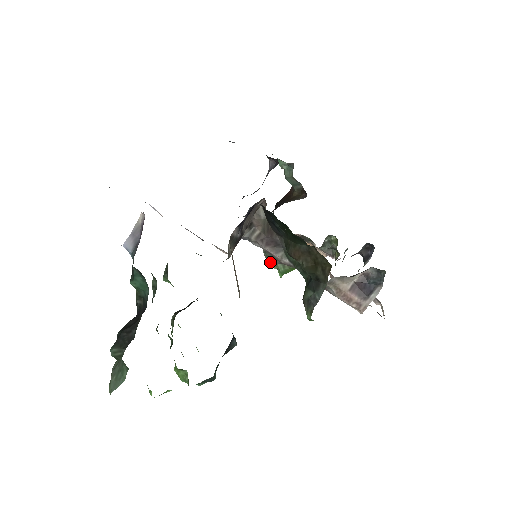
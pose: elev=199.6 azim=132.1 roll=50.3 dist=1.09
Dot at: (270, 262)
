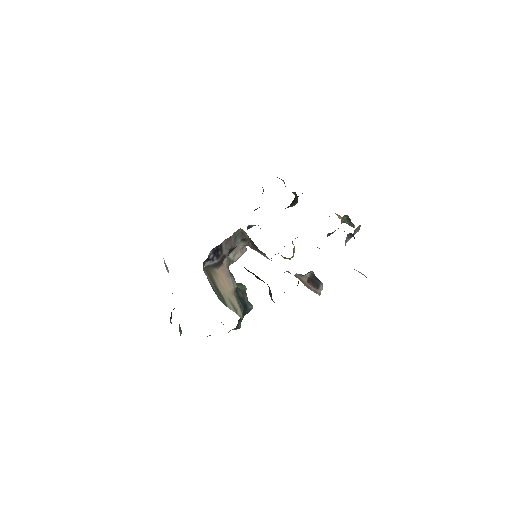
Dot at: occluded
